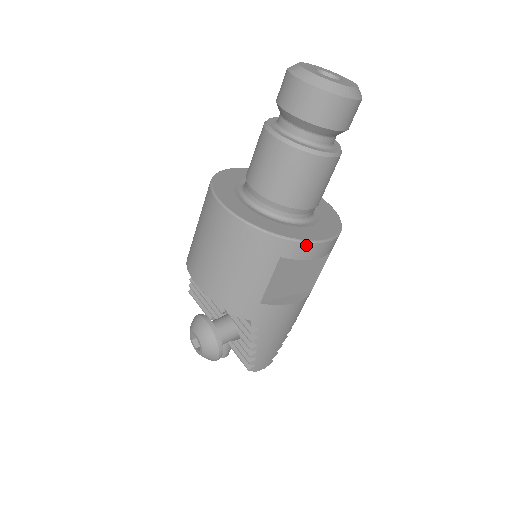
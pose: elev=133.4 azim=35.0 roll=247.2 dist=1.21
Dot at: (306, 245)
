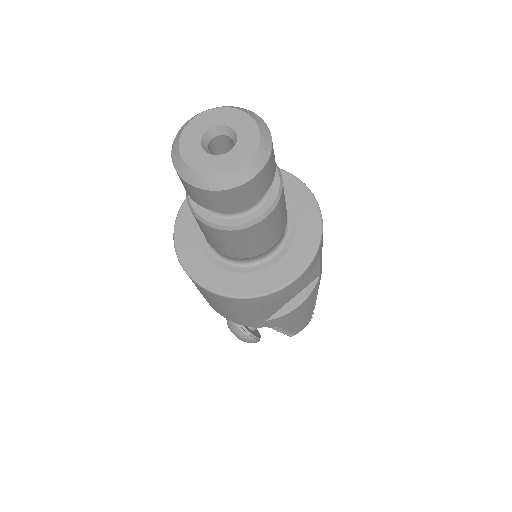
Dot at: (278, 292)
